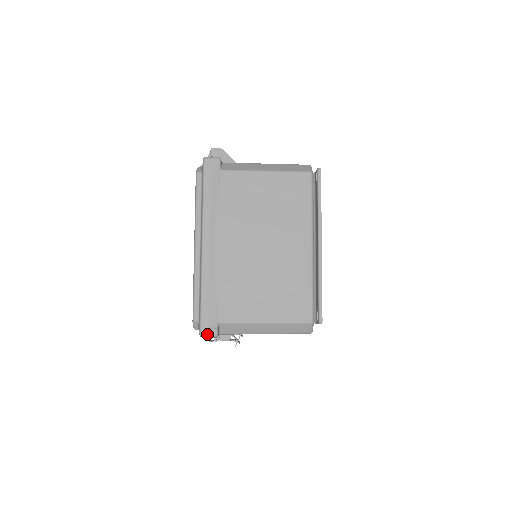
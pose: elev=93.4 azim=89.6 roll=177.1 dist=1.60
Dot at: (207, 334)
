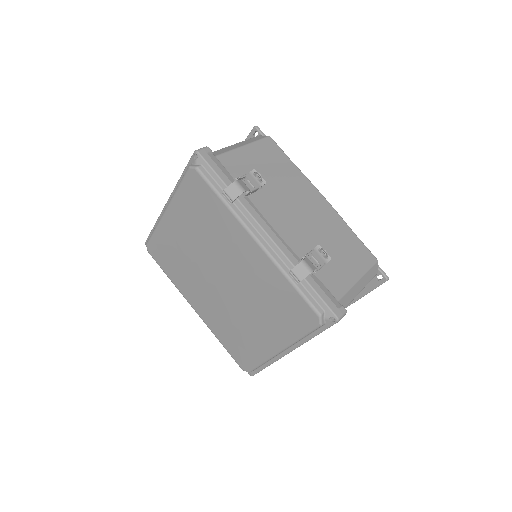
Dot at: (199, 149)
